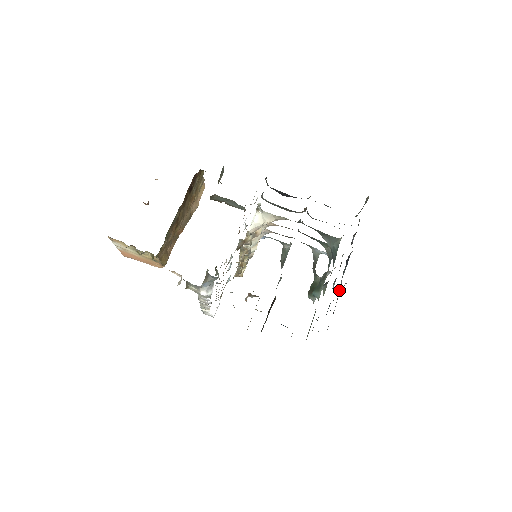
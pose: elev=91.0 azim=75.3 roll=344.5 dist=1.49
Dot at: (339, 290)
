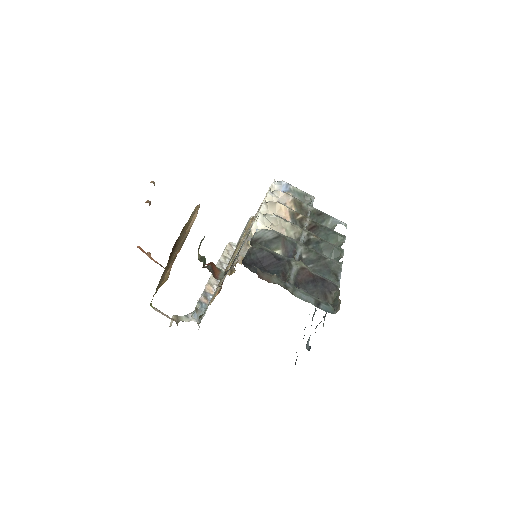
Dot at: occluded
